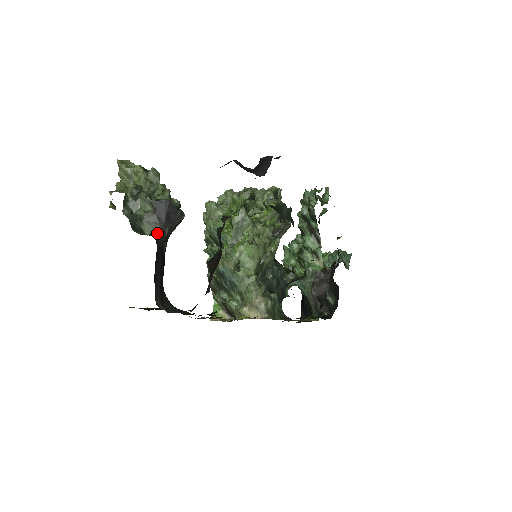
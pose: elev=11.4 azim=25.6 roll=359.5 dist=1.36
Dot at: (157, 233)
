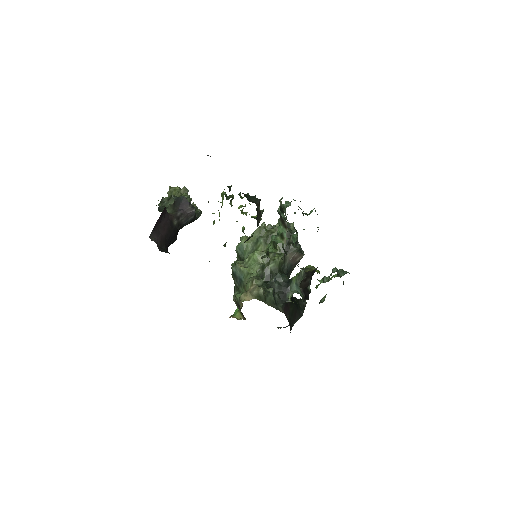
Dot at: (171, 213)
